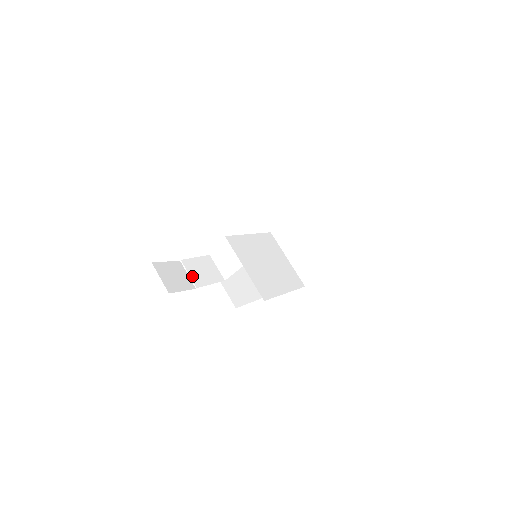
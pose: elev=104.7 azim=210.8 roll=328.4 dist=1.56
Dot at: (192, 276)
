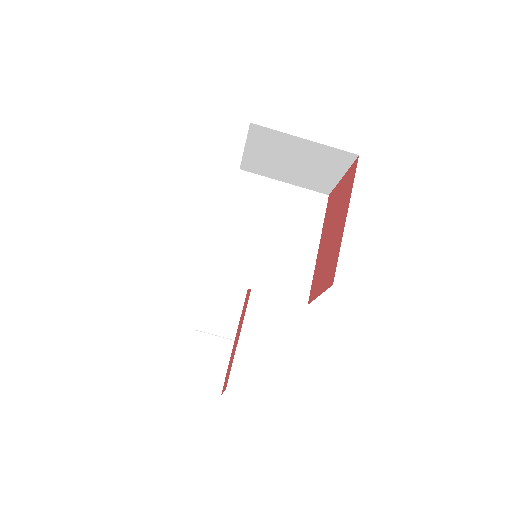
Dot at: (219, 332)
